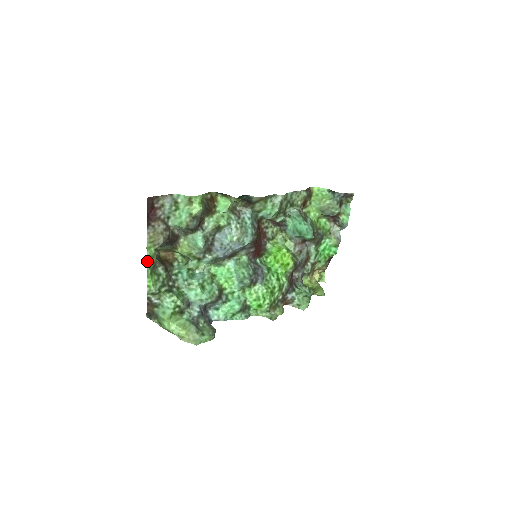
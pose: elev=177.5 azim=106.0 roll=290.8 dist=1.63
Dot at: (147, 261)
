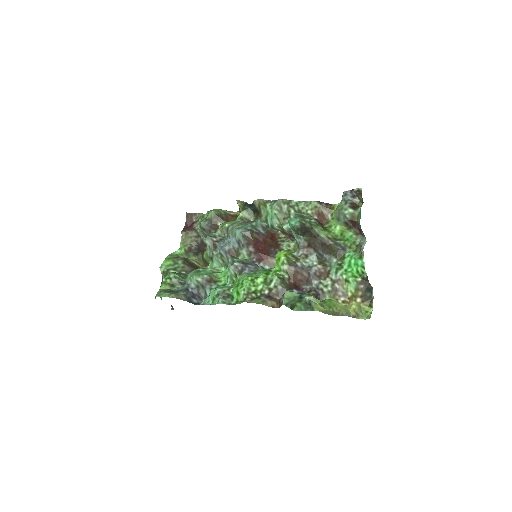
Dot at: (173, 253)
